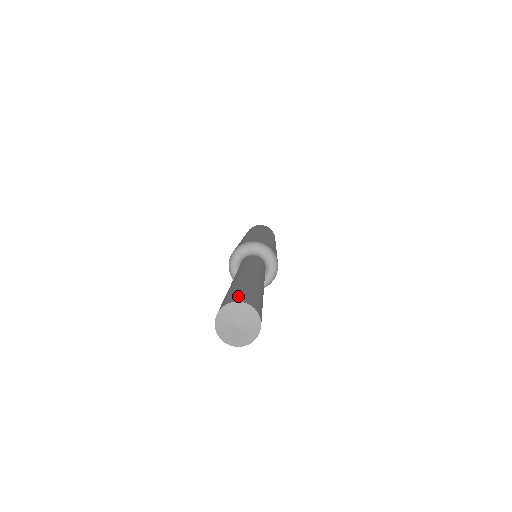
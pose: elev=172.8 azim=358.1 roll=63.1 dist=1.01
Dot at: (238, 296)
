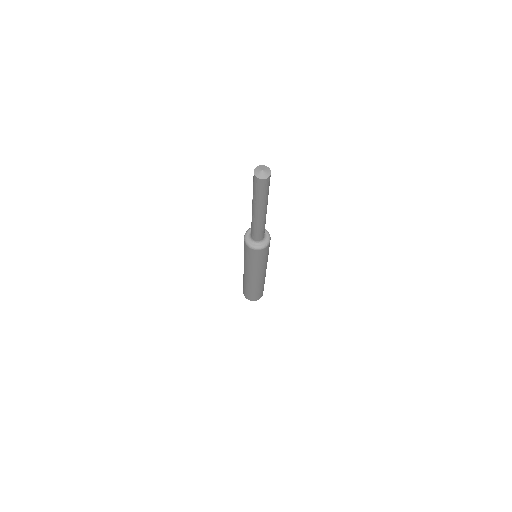
Dot at: occluded
